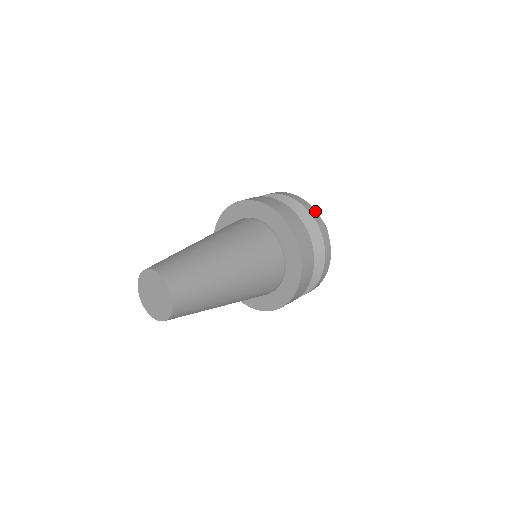
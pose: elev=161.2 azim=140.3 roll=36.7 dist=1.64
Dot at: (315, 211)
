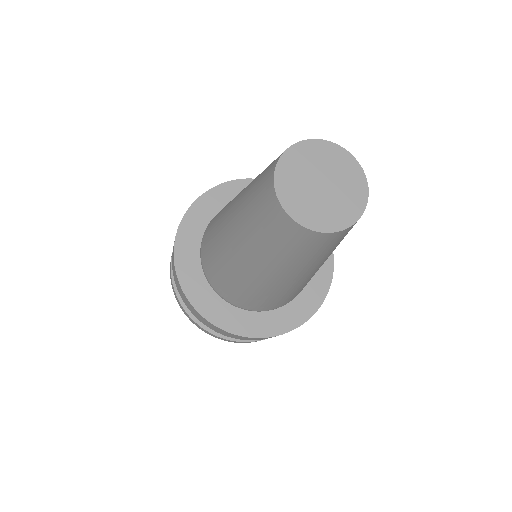
Dot at: occluded
